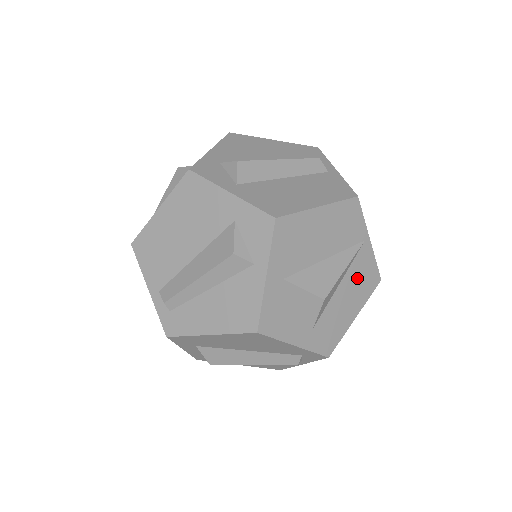
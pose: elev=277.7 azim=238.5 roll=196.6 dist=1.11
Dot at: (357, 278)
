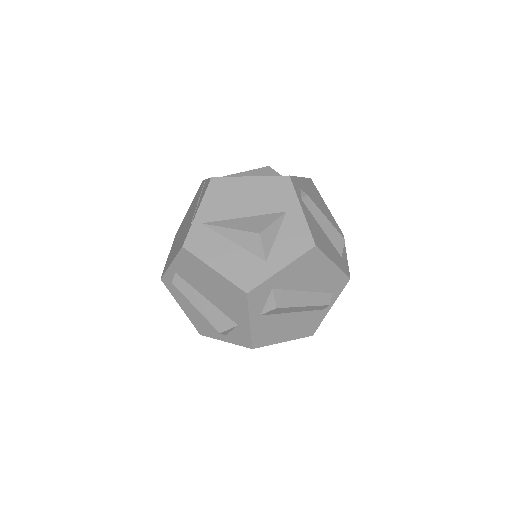
Dot at: occluded
